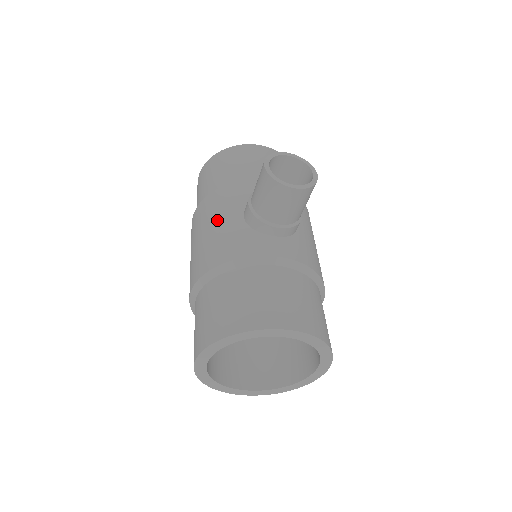
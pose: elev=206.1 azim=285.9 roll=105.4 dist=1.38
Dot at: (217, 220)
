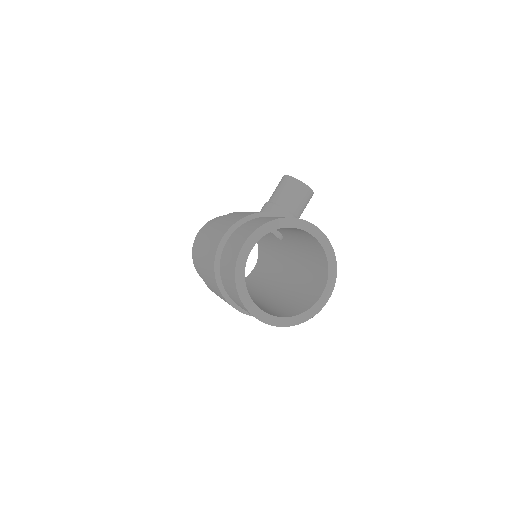
Dot at: (240, 213)
